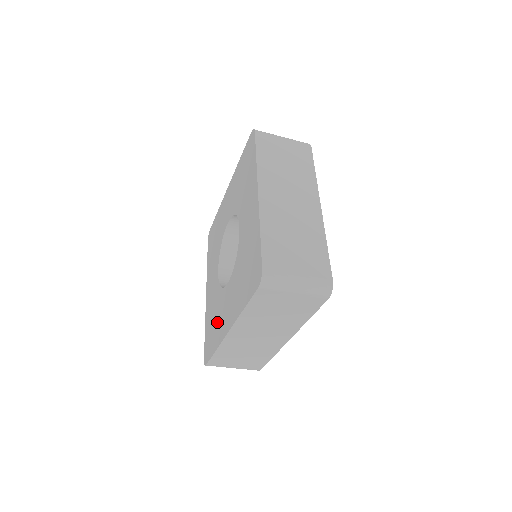
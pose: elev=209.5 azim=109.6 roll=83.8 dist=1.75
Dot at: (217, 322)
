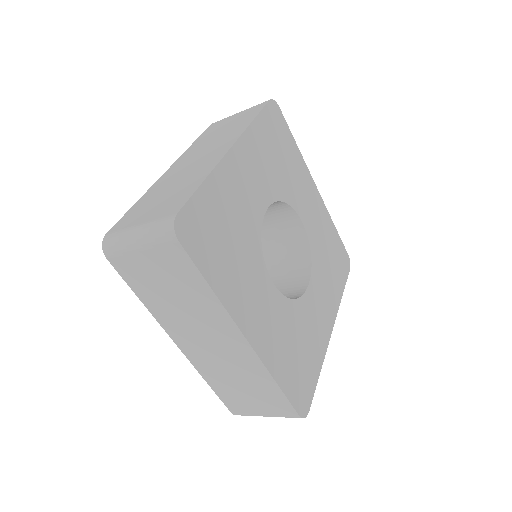
Dot at: occluded
